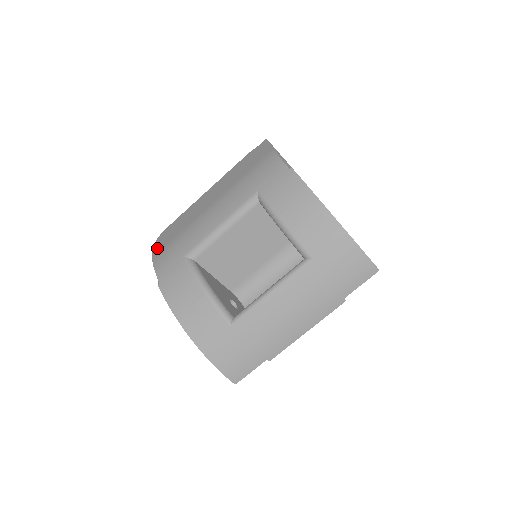
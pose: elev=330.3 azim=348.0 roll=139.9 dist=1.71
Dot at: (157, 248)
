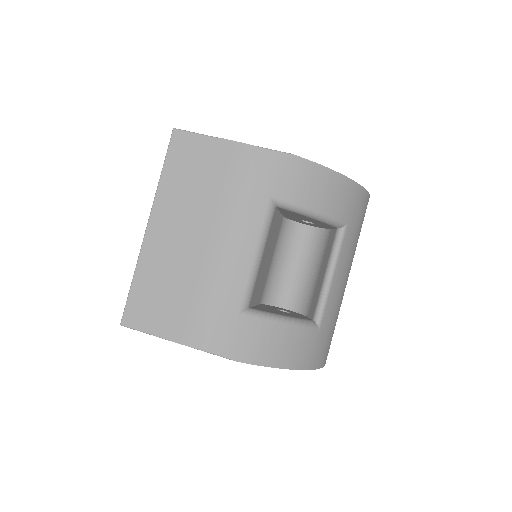
Dot at: (175, 332)
